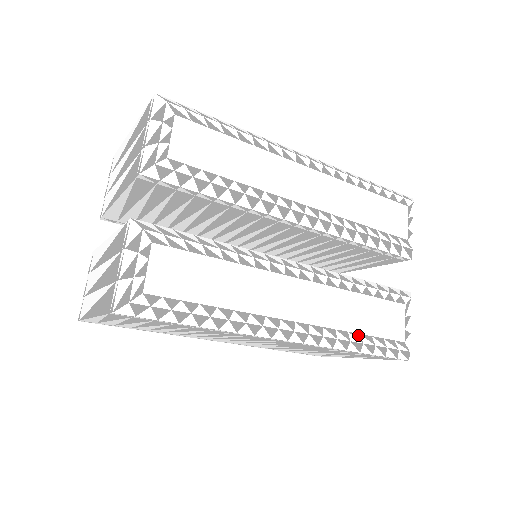
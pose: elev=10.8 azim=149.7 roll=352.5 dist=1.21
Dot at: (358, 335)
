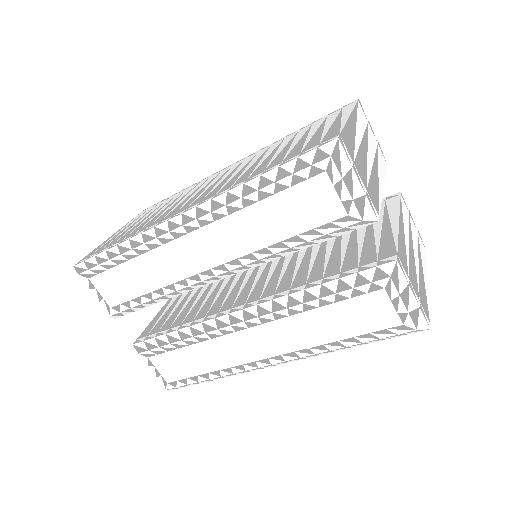
Dot at: (336, 343)
